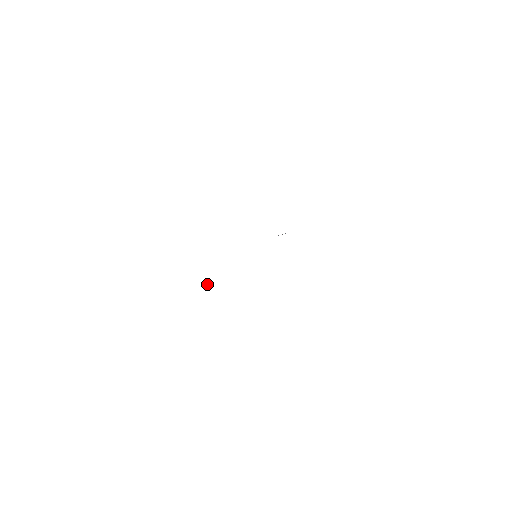
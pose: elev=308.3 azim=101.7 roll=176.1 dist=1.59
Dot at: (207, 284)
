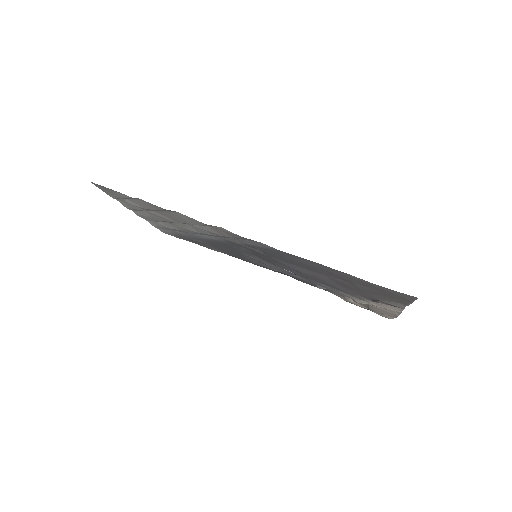
Dot at: occluded
